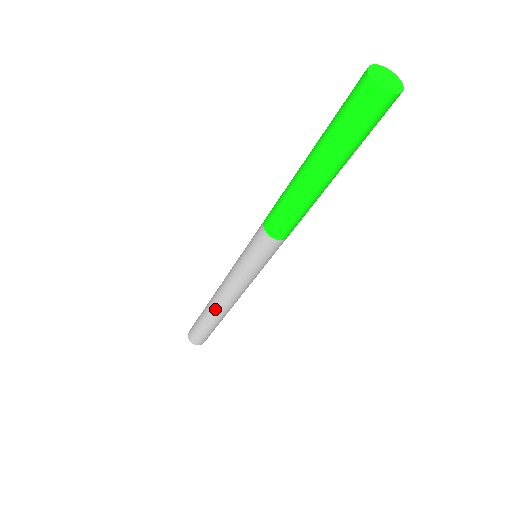
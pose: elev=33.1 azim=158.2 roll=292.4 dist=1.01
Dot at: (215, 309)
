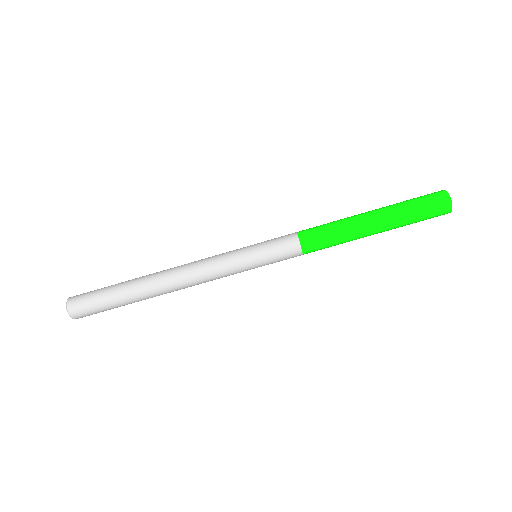
Dot at: (160, 282)
